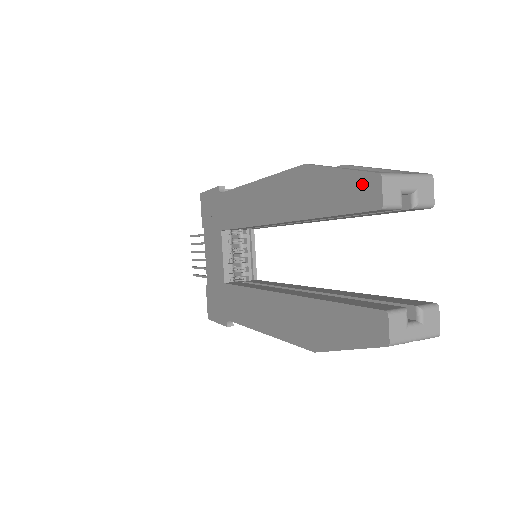
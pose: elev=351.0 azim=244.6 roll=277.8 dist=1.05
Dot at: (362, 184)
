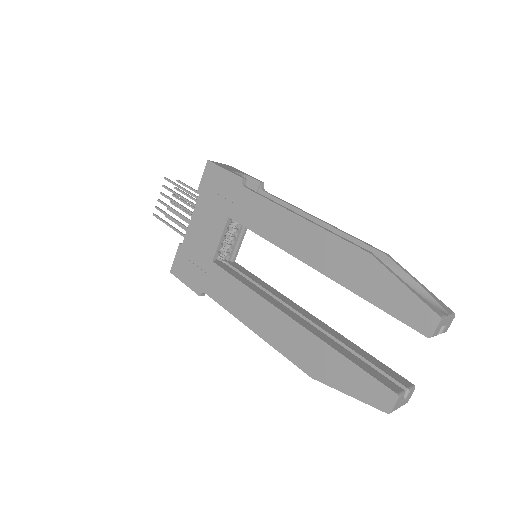
Dot at: (421, 311)
